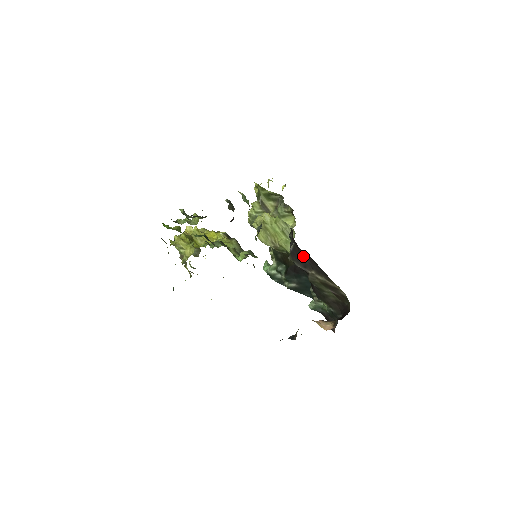
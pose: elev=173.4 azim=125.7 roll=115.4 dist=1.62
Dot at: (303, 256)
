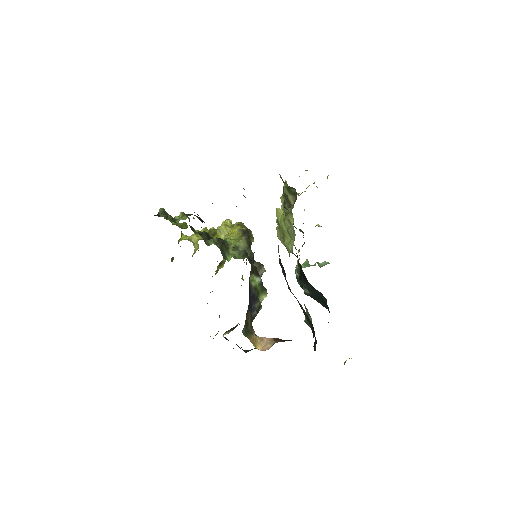
Dot at: occluded
